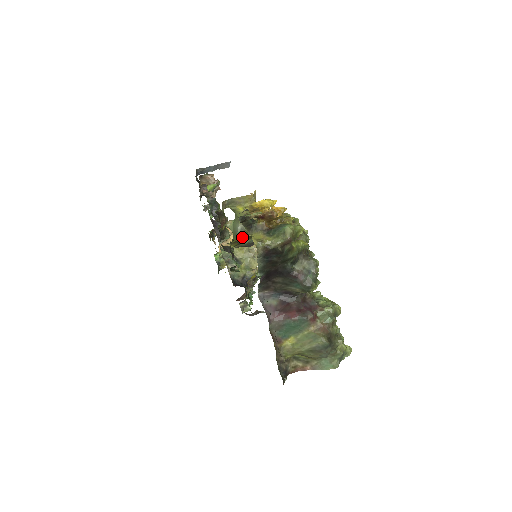
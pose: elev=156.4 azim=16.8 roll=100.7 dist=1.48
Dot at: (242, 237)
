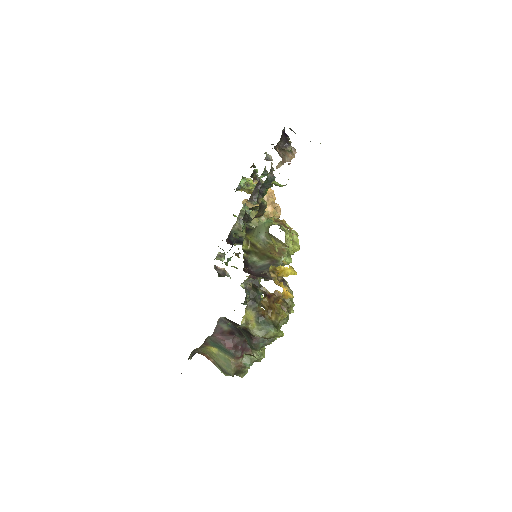
Dot at: (257, 246)
